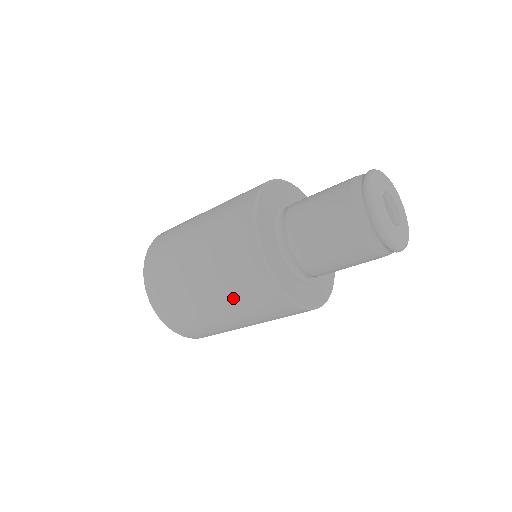
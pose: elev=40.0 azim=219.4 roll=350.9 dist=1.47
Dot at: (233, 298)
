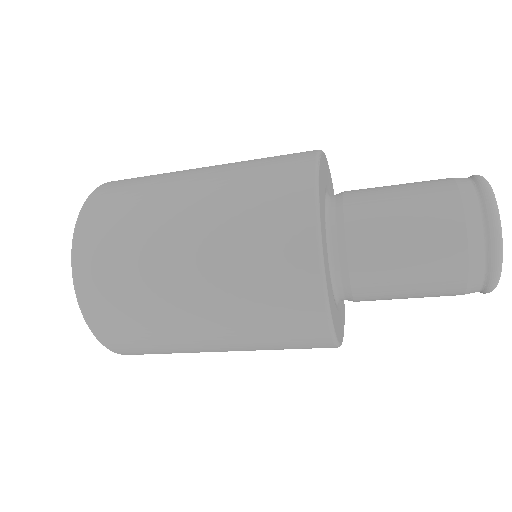
Dot at: (229, 201)
